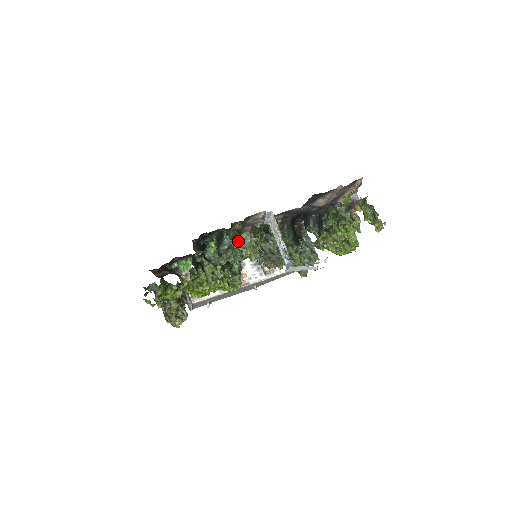
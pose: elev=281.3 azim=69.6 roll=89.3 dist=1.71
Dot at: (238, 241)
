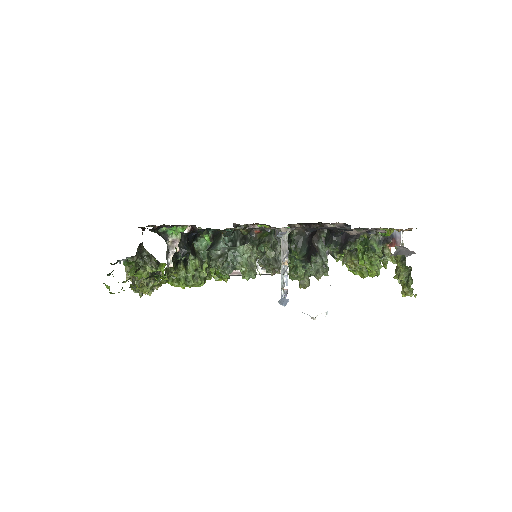
Dot at: (235, 252)
